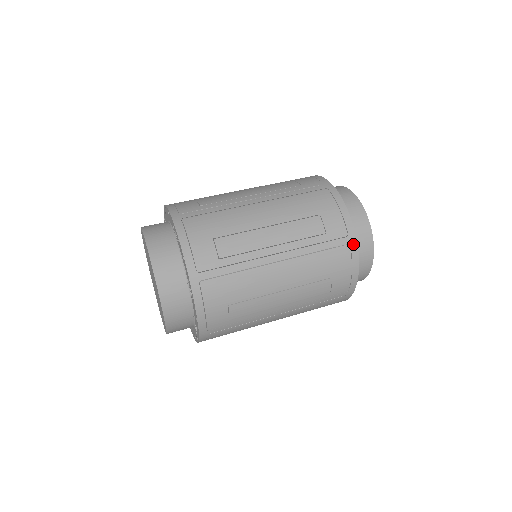
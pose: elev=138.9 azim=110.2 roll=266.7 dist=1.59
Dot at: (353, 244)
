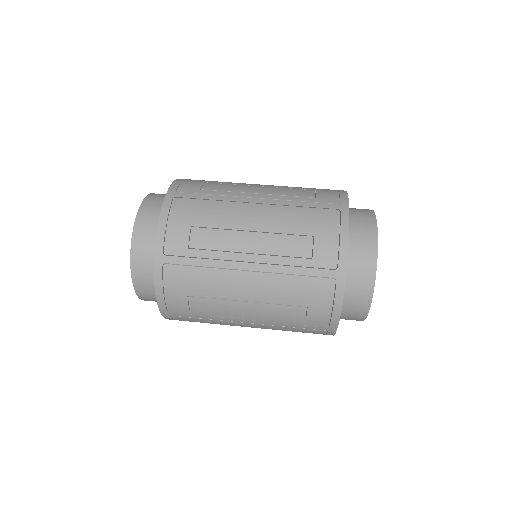
Dot at: (344, 211)
